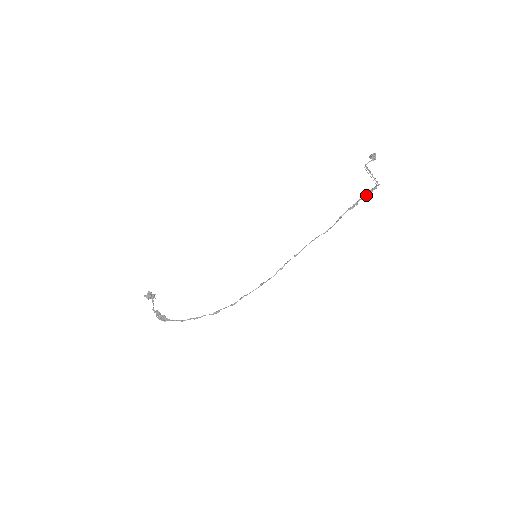
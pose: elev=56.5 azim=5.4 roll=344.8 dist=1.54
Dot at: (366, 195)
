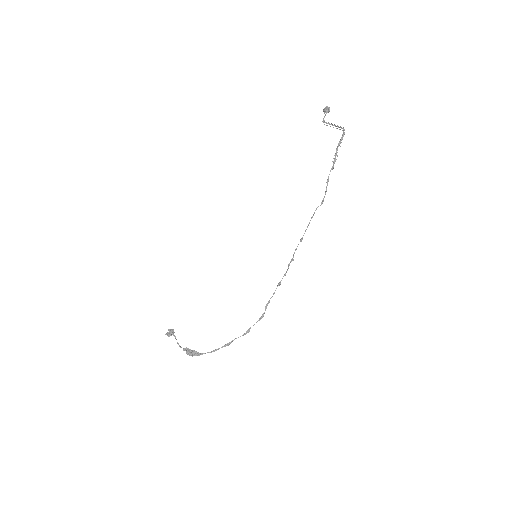
Dot at: occluded
